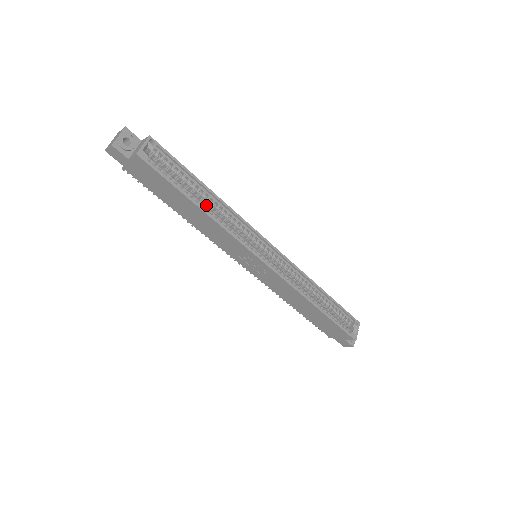
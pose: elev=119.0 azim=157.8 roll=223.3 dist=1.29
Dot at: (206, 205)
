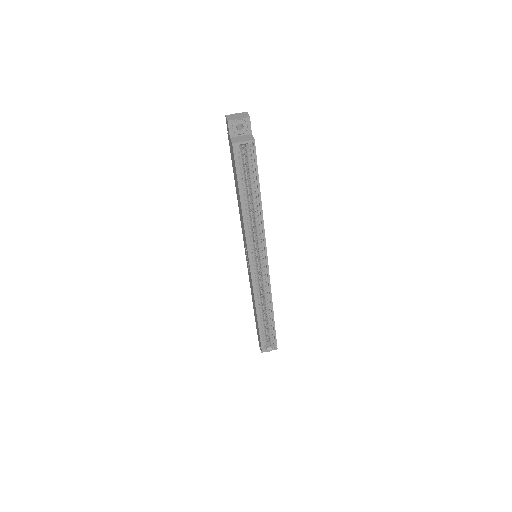
Dot at: (251, 205)
